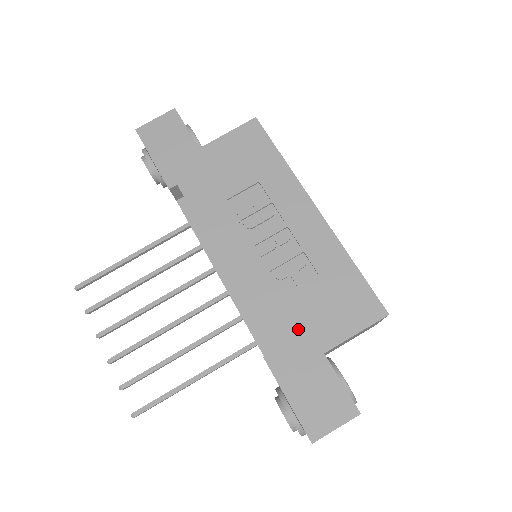
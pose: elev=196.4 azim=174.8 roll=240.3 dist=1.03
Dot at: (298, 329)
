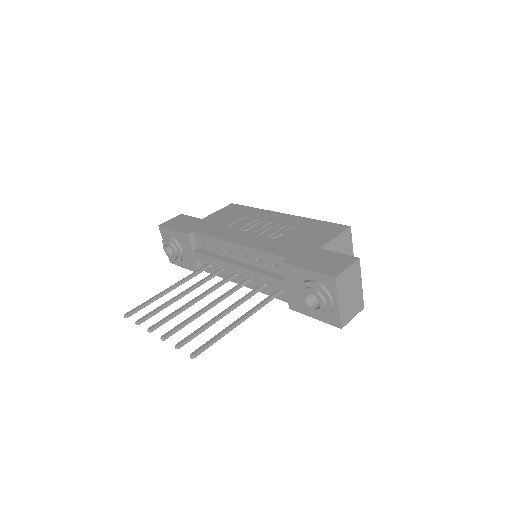
Dot at: (297, 246)
